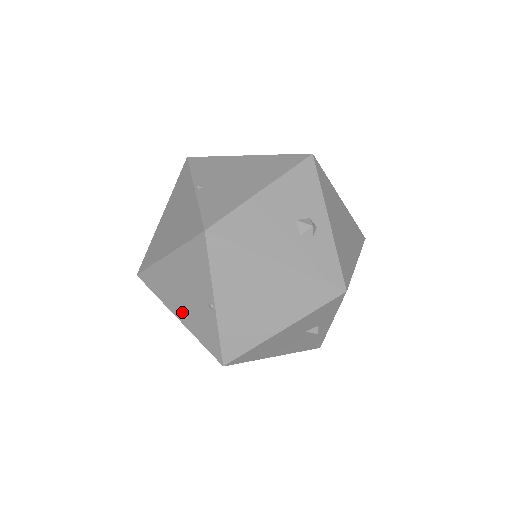
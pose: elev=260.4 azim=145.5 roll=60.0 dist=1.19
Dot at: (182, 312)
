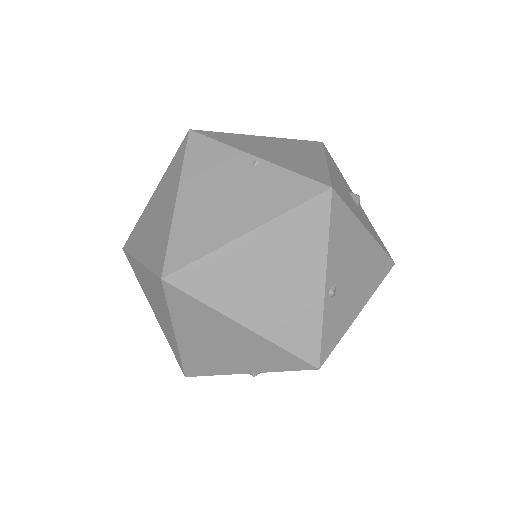
Dot at: (243, 217)
